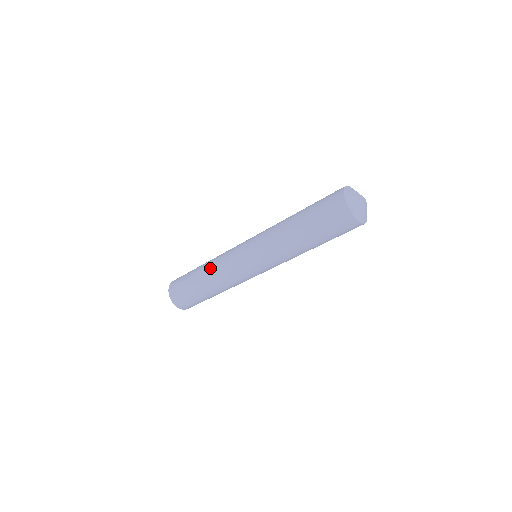
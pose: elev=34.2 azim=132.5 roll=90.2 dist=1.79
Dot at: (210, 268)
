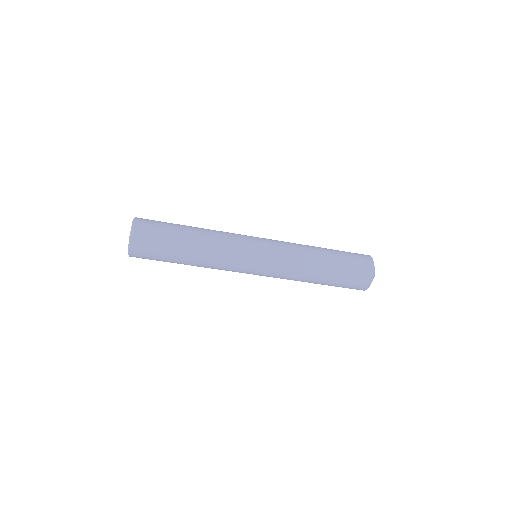
Dot at: (209, 248)
